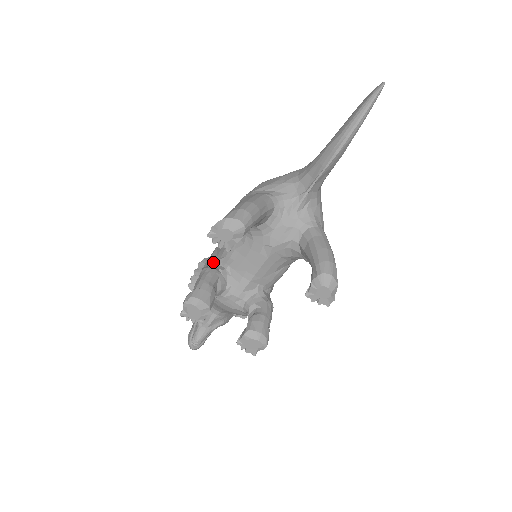
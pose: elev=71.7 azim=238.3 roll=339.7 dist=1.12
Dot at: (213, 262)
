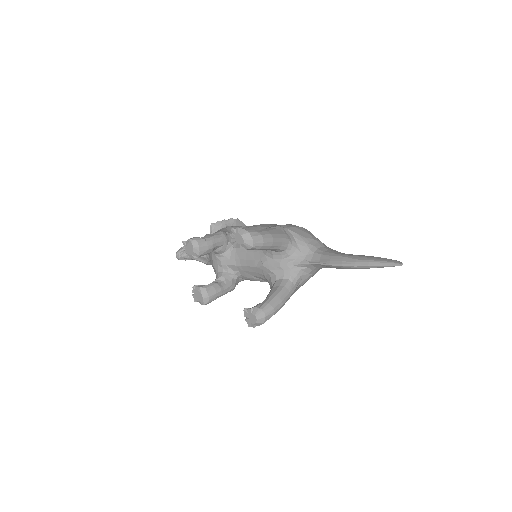
Dot at: occluded
